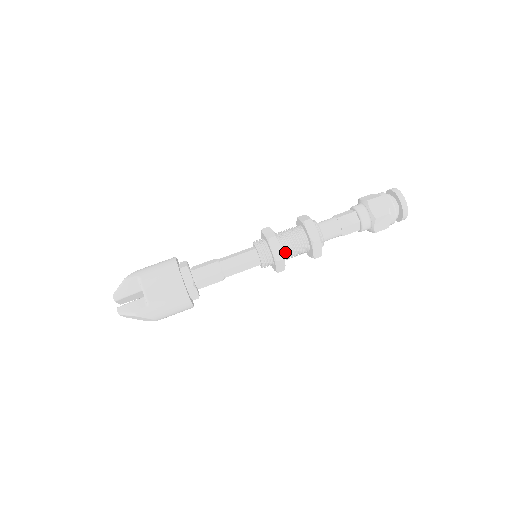
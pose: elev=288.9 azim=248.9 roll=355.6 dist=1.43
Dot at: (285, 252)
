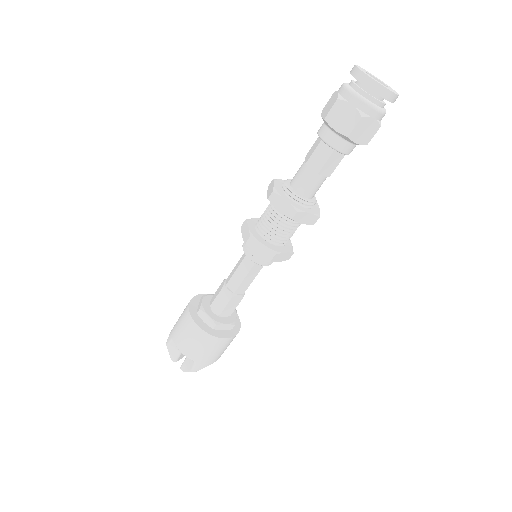
Dot at: (275, 242)
